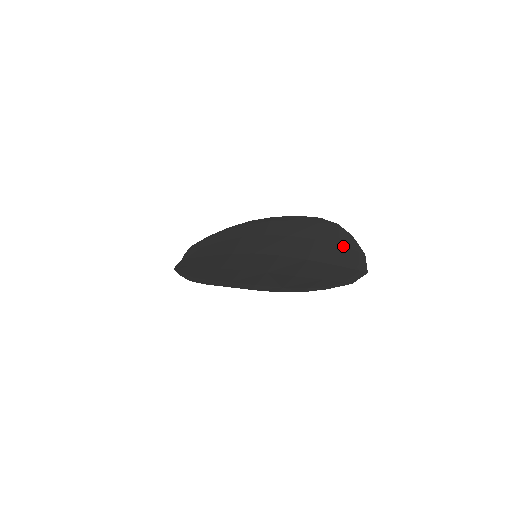
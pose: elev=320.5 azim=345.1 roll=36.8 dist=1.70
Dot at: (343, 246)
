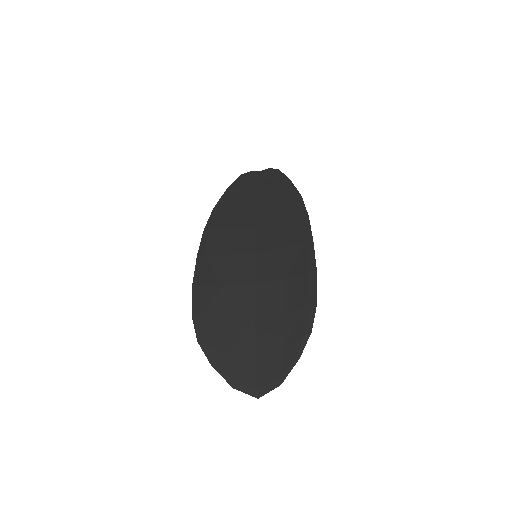
Dot at: (284, 352)
